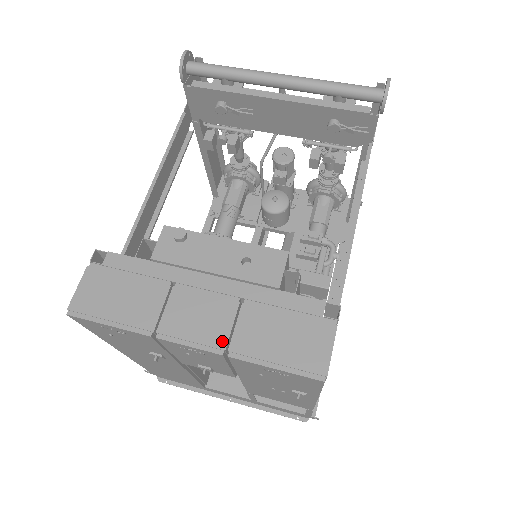
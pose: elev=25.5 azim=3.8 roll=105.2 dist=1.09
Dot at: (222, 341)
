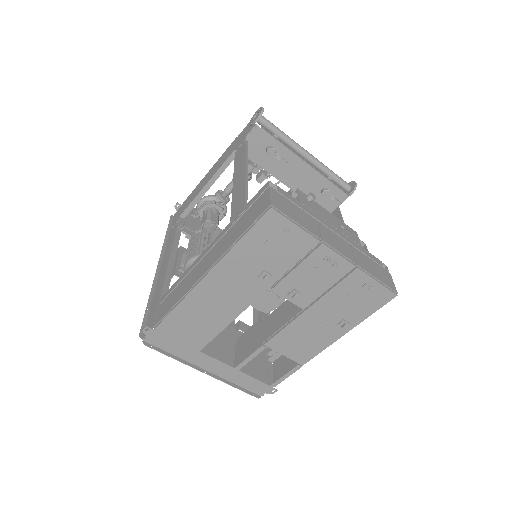
Dot at: (352, 259)
